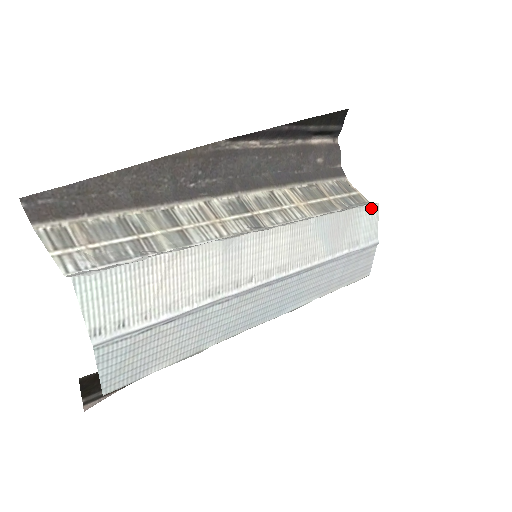
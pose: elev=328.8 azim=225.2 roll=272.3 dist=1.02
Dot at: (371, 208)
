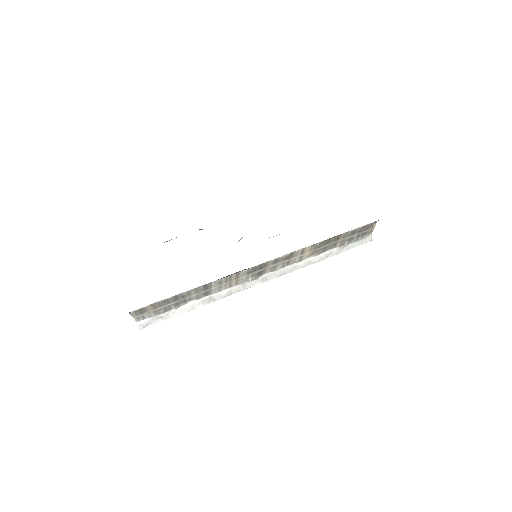
Dot at: (363, 243)
